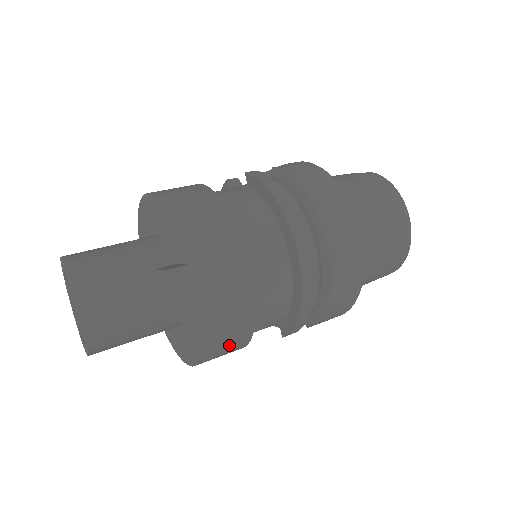
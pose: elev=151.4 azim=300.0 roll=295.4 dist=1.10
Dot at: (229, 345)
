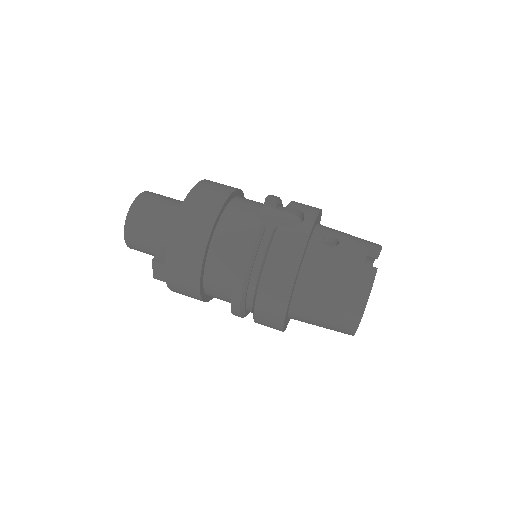
Dot at: occluded
